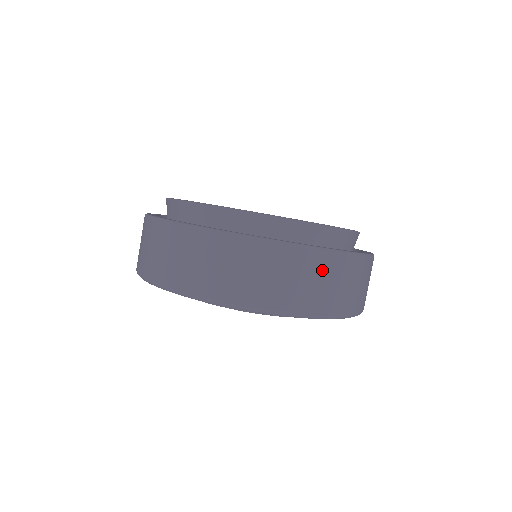
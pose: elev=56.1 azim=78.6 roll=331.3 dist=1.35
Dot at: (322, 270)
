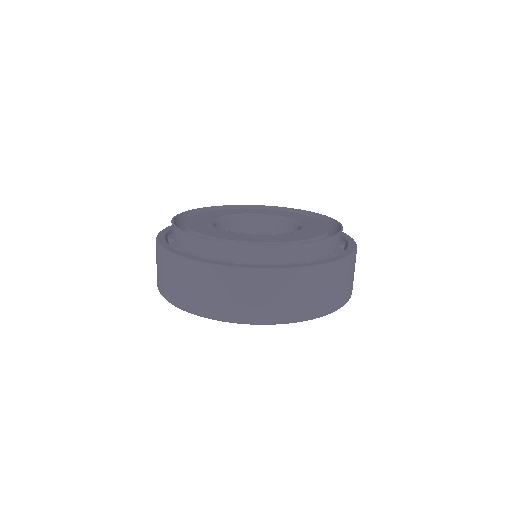
Dot at: (301, 285)
